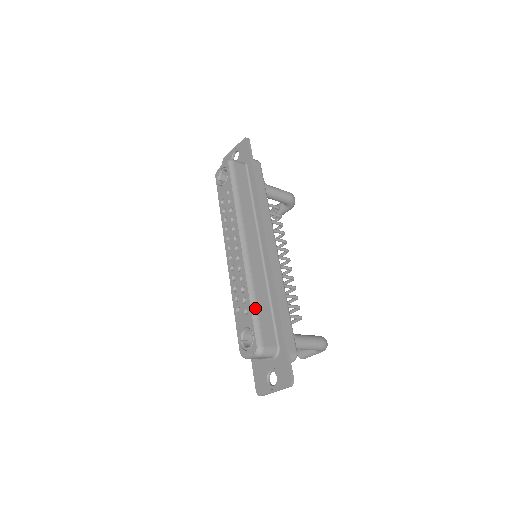
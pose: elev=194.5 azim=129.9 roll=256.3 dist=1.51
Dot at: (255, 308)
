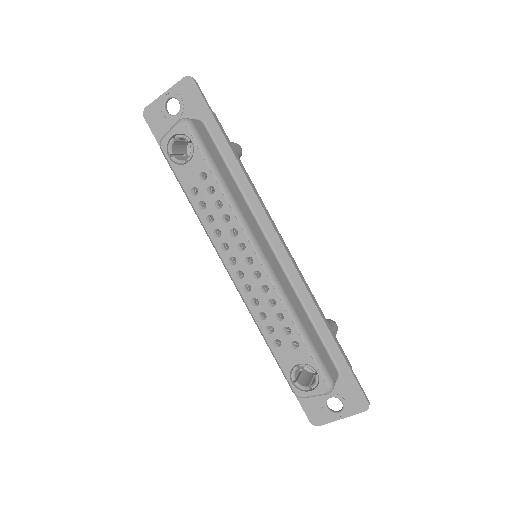
Dot at: (307, 337)
